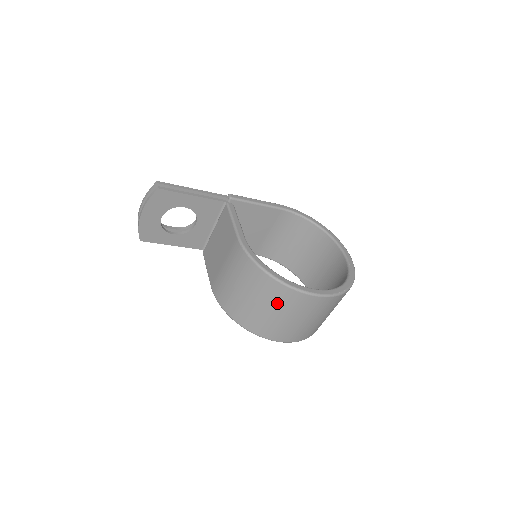
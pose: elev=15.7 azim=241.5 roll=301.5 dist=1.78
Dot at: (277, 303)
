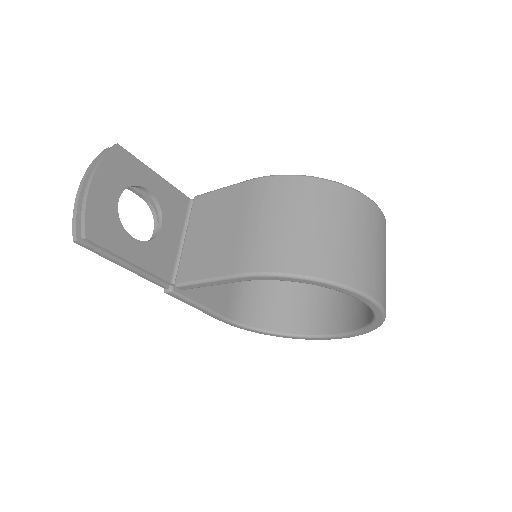
Dot at: (350, 217)
